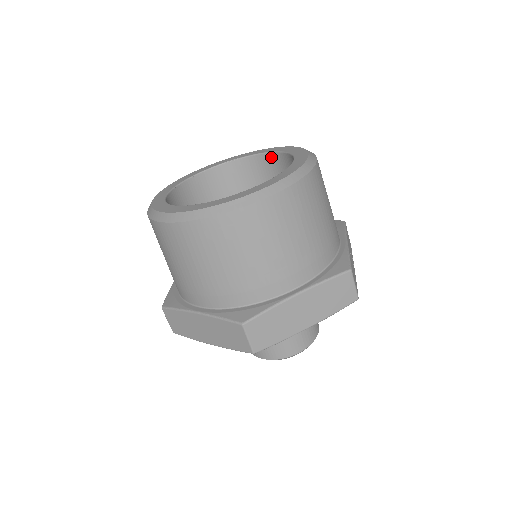
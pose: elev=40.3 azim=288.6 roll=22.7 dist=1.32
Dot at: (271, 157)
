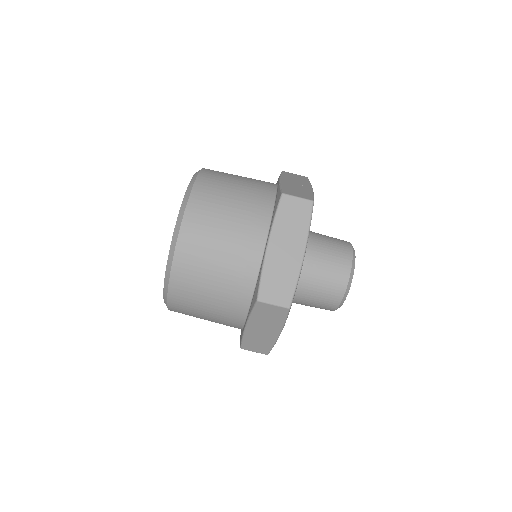
Dot at: occluded
